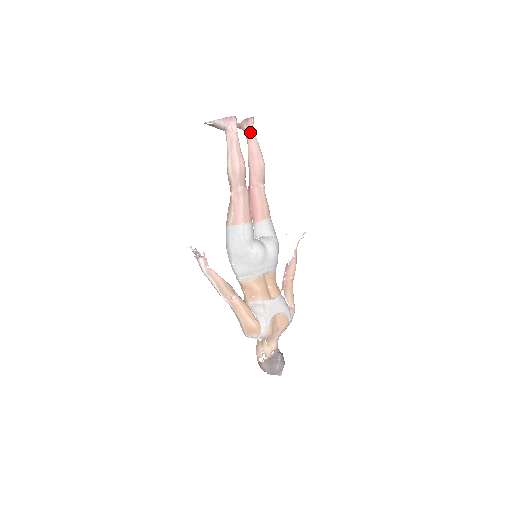
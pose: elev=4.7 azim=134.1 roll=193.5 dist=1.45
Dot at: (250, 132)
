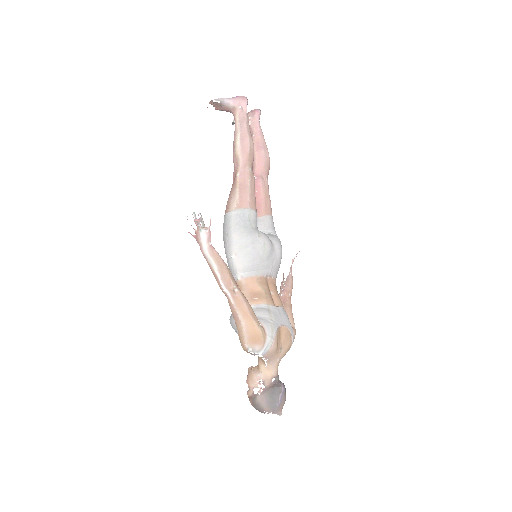
Dot at: (256, 123)
